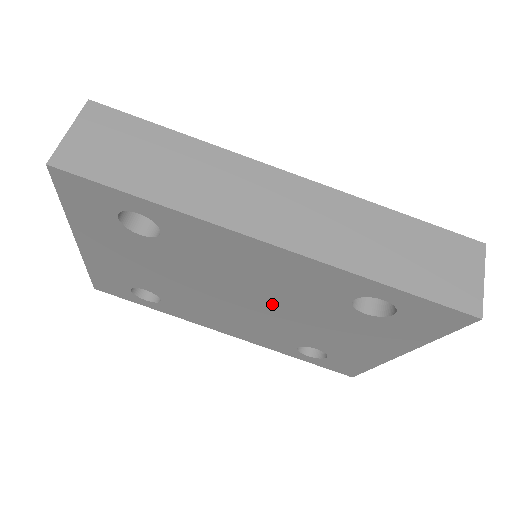
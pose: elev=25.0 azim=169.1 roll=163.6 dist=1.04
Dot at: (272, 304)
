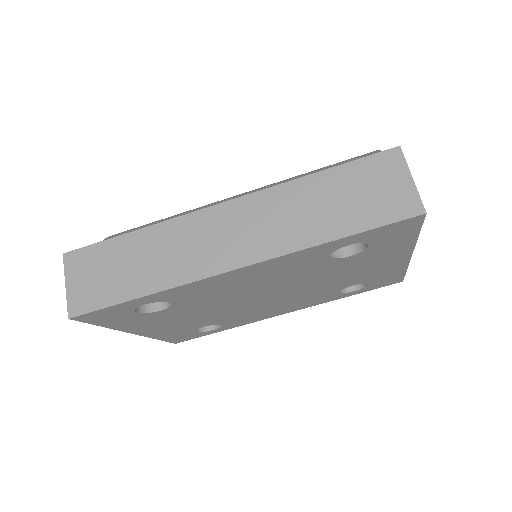
Dot at: (286, 287)
